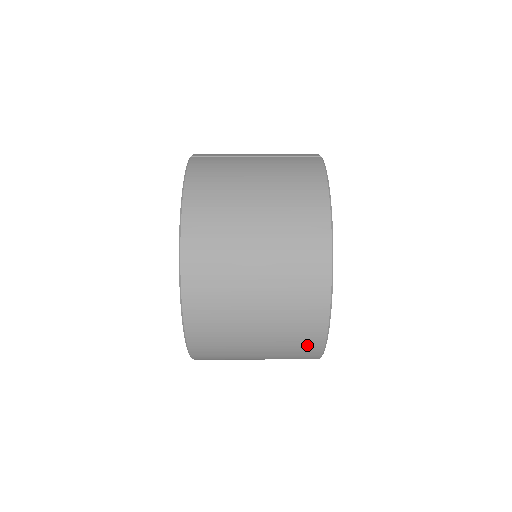
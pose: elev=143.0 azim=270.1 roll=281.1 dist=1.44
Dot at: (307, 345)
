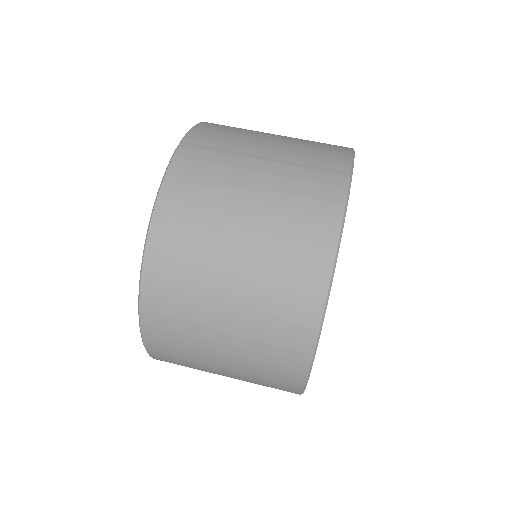
Dot at: occluded
